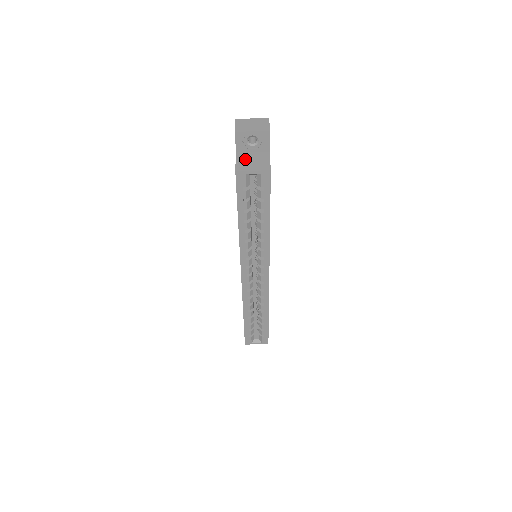
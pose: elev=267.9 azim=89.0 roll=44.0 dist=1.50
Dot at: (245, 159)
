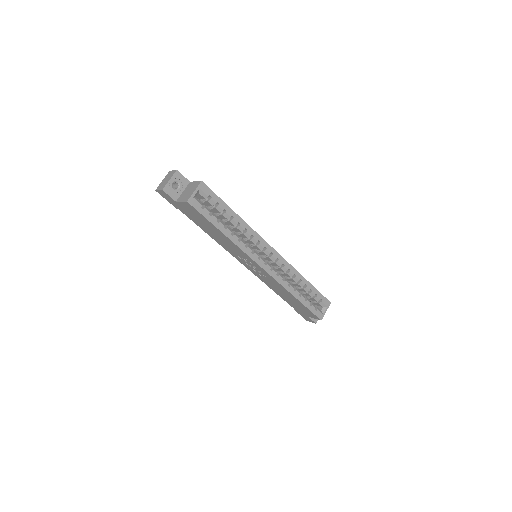
Dot at: (184, 196)
